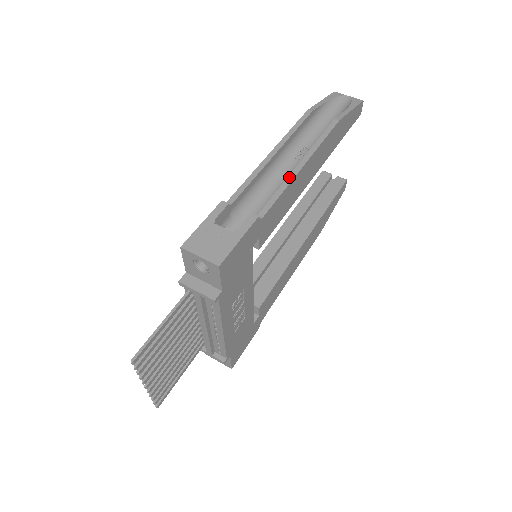
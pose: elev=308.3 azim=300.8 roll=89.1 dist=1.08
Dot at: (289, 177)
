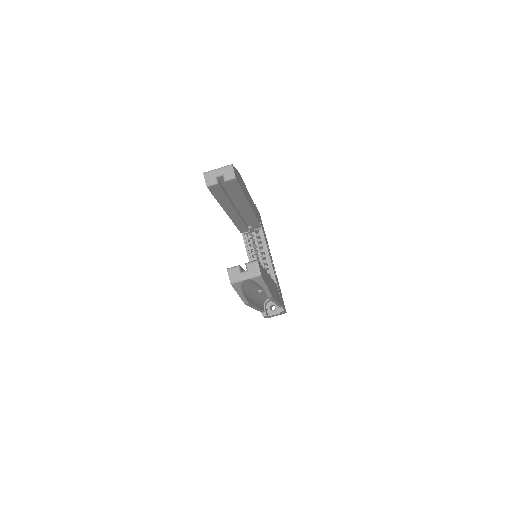
Dot at: occluded
